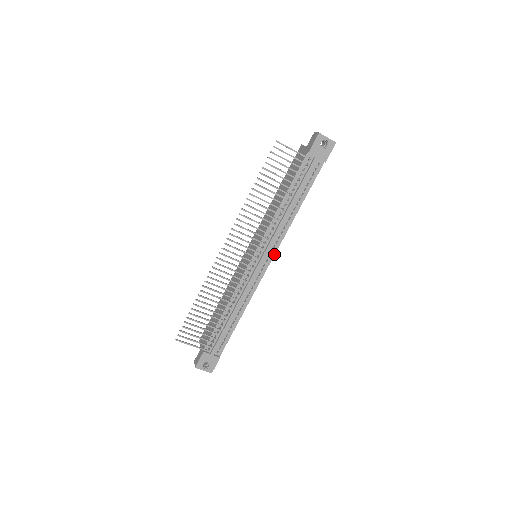
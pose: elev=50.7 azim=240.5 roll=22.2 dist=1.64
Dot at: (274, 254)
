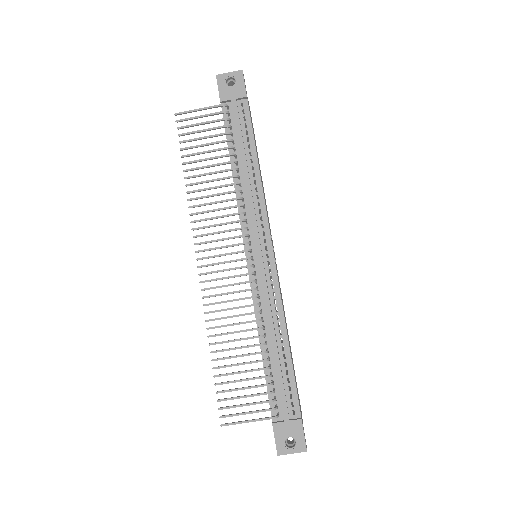
Dot at: (269, 235)
